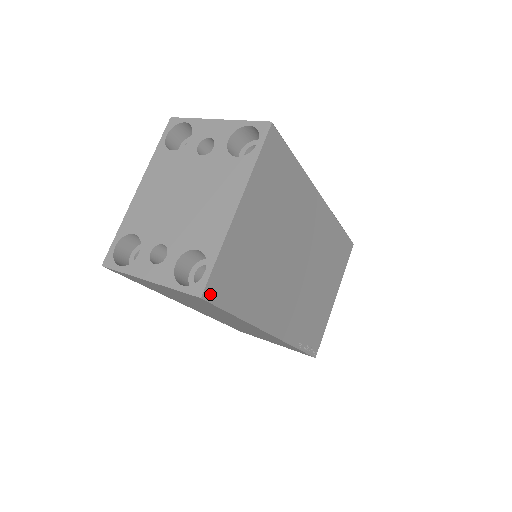
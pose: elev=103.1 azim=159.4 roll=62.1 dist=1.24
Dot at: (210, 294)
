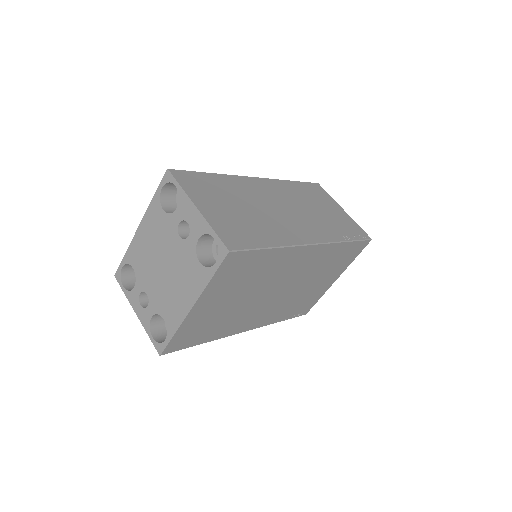
Dot at: (169, 350)
